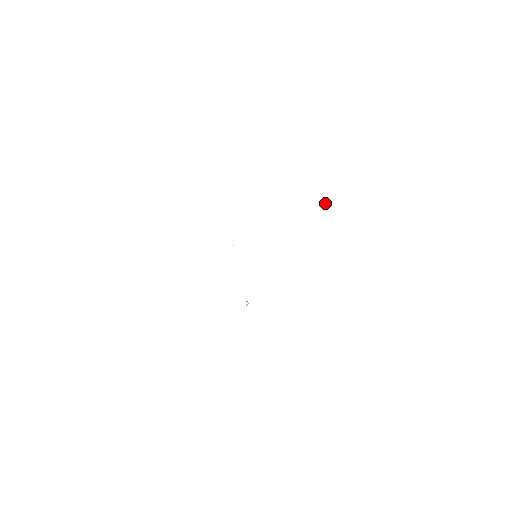
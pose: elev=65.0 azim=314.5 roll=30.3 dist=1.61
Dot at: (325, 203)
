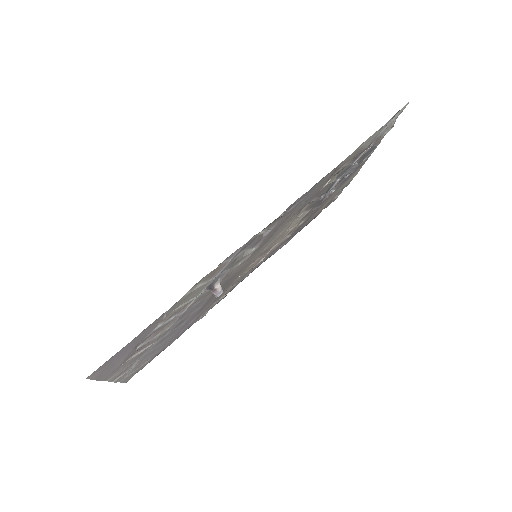
Dot at: (342, 178)
